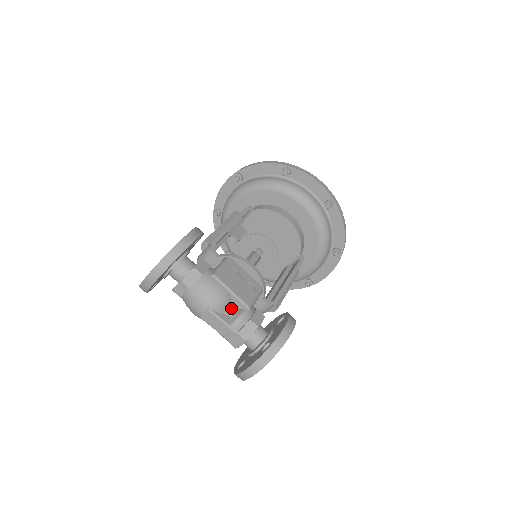
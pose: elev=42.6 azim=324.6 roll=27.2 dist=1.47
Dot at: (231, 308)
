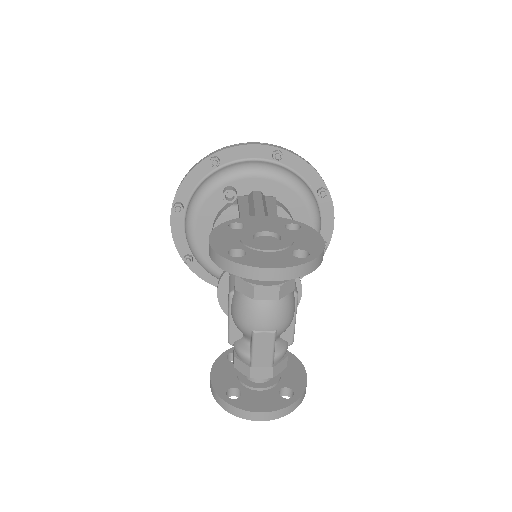
Dot at: (280, 335)
